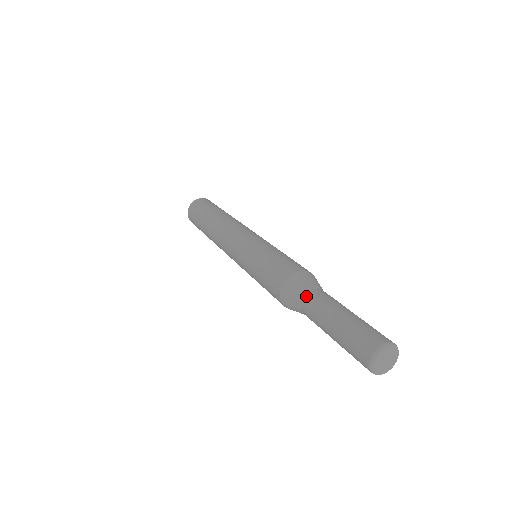
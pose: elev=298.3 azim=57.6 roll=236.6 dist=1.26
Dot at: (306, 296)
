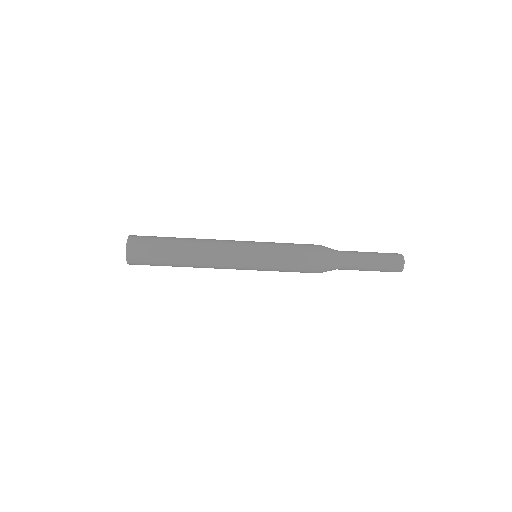
Dot at: (341, 257)
